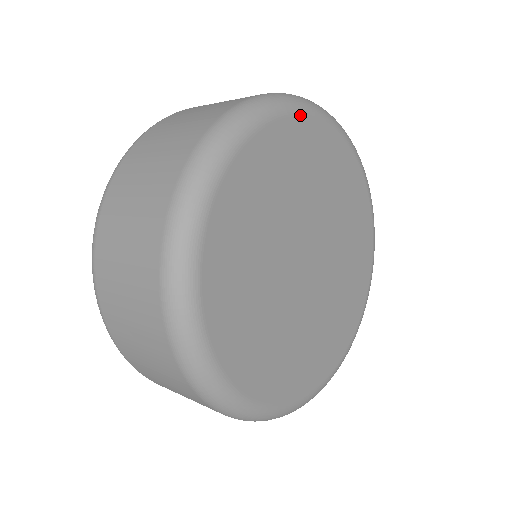
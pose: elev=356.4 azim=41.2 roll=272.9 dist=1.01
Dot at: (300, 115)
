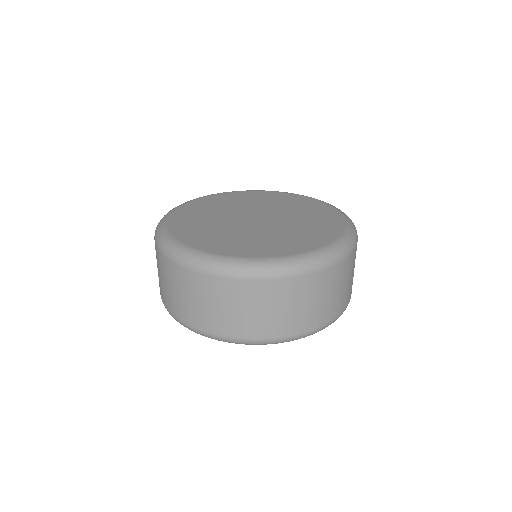
Dot at: (244, 191)
